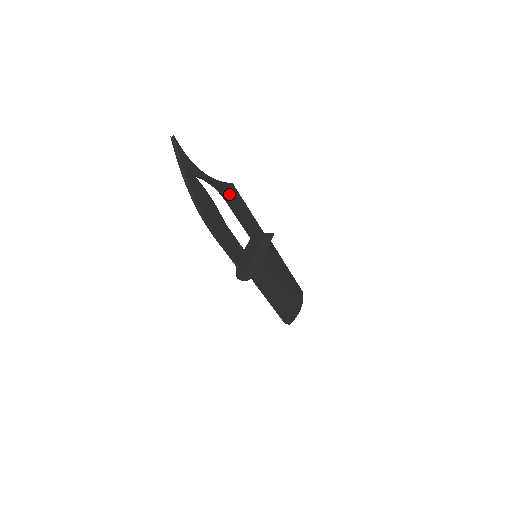
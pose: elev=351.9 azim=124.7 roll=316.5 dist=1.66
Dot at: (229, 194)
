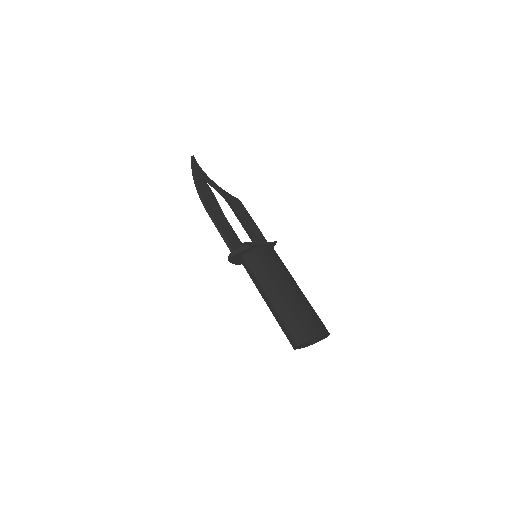
Dot at: (234, 203)
